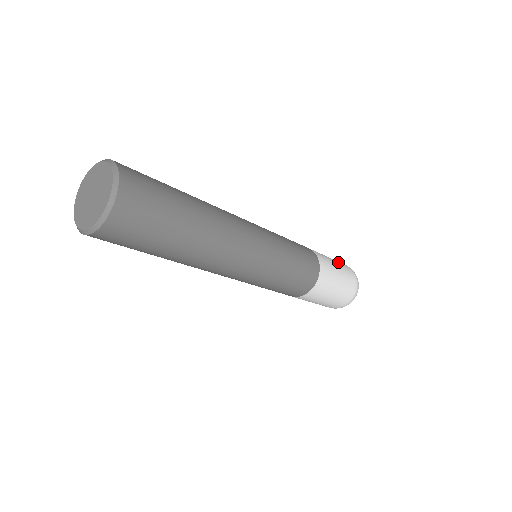
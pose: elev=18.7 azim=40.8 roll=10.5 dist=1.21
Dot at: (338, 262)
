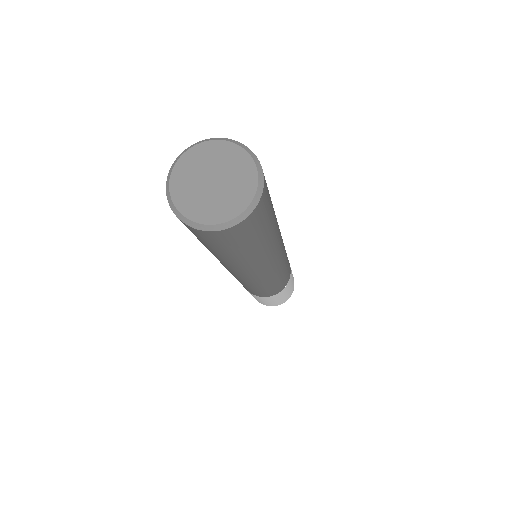
Dot at: occluded
